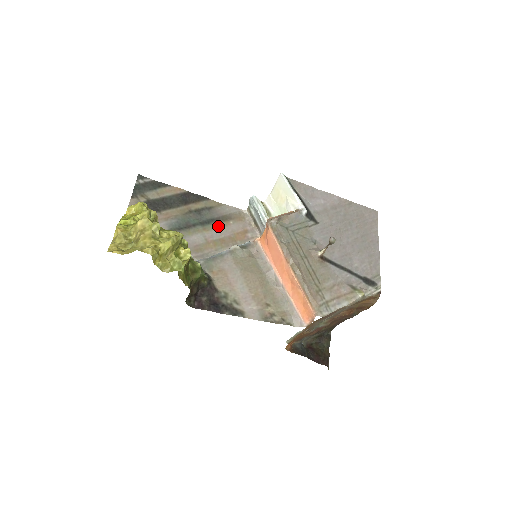
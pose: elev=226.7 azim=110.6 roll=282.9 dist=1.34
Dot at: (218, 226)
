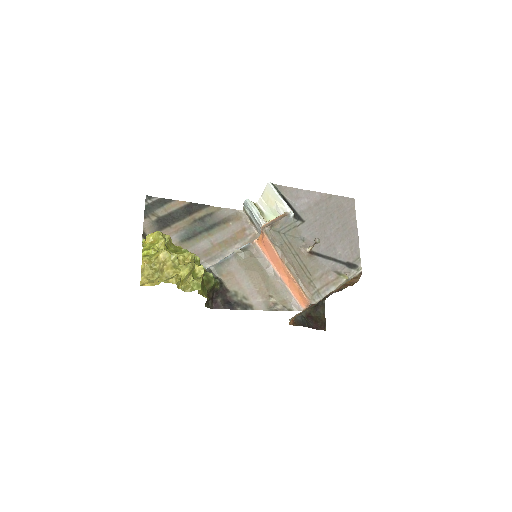
Dot at: (220, 229)
